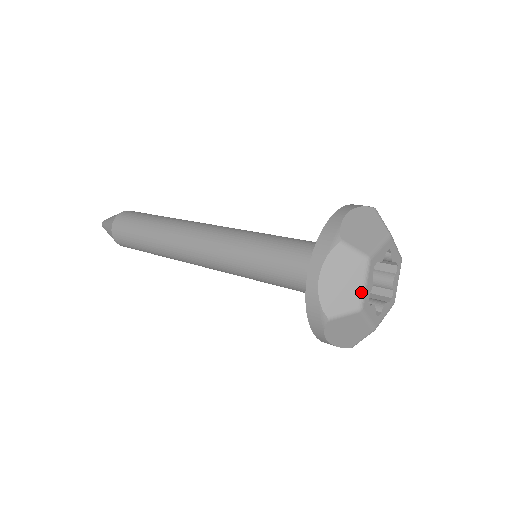
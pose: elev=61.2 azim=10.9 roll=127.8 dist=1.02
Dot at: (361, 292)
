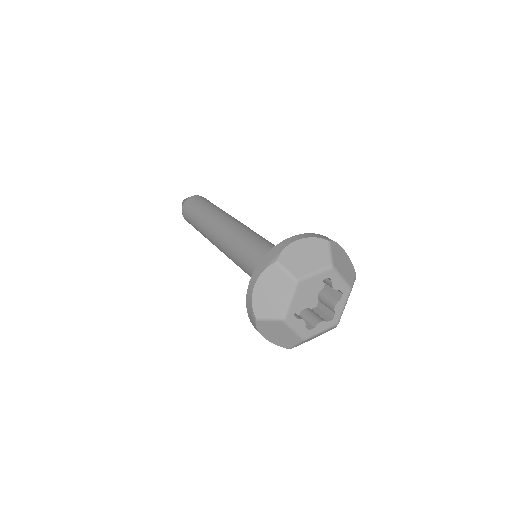
Dot at: (295, 334)
